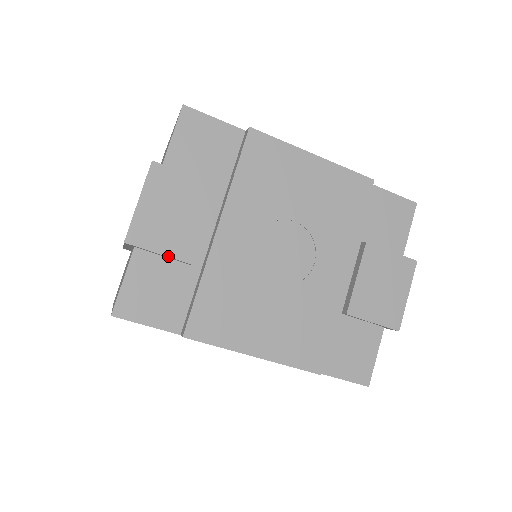
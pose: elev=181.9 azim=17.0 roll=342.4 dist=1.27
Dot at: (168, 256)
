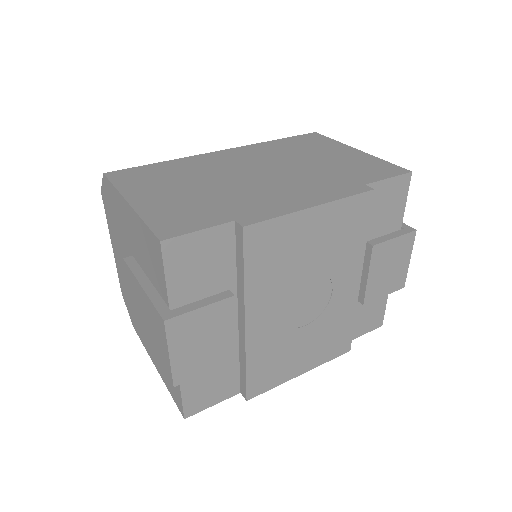
Dot at: occluded
